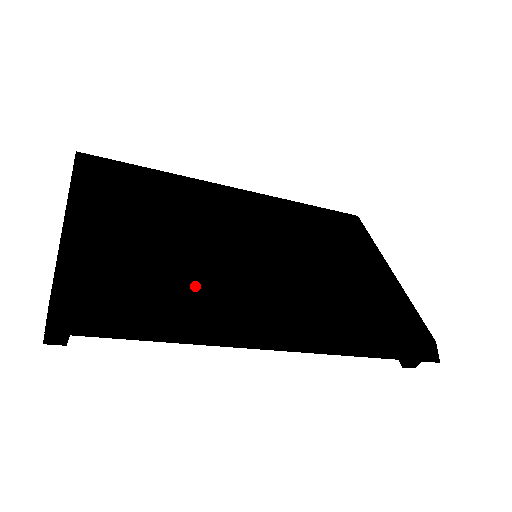
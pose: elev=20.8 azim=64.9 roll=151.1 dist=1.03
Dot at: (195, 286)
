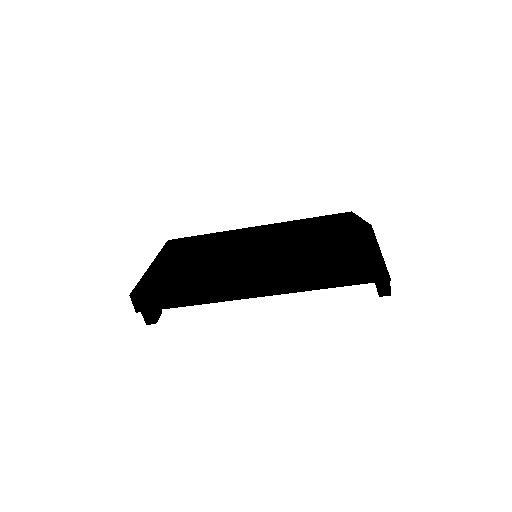
Dot at: (201, 275)
